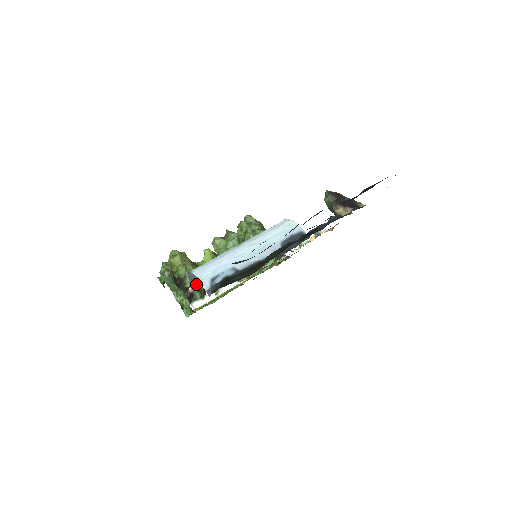
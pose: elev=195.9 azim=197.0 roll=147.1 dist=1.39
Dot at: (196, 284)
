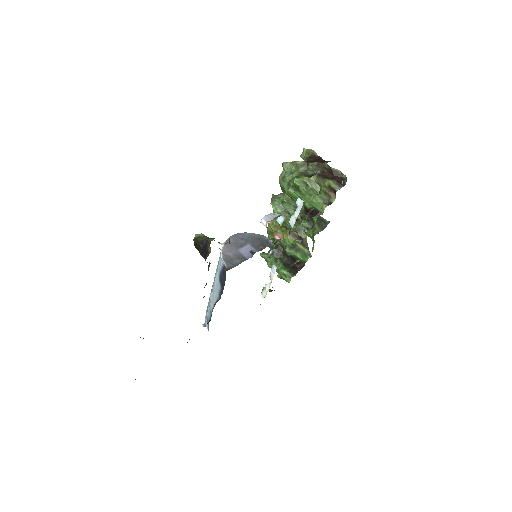
Dot at: occluded
